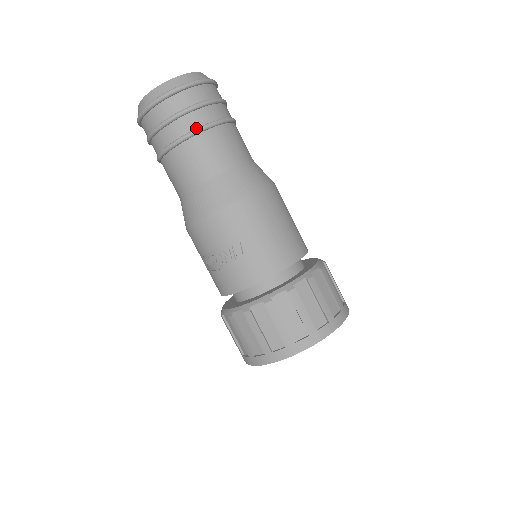
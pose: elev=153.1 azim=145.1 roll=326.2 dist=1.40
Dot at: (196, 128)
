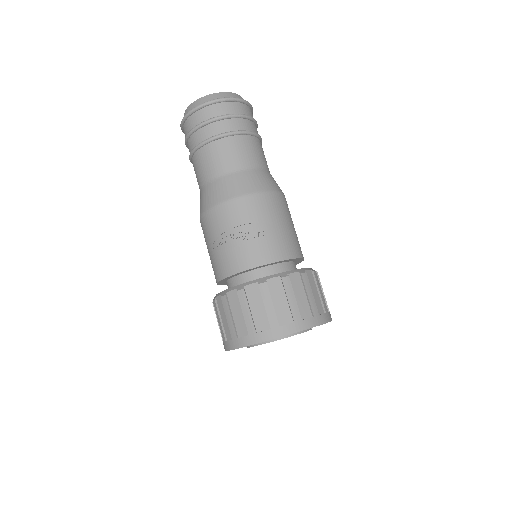
Dot at: (244, 130)
